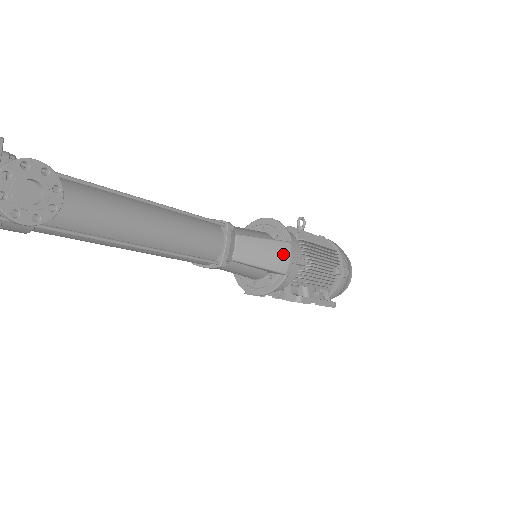
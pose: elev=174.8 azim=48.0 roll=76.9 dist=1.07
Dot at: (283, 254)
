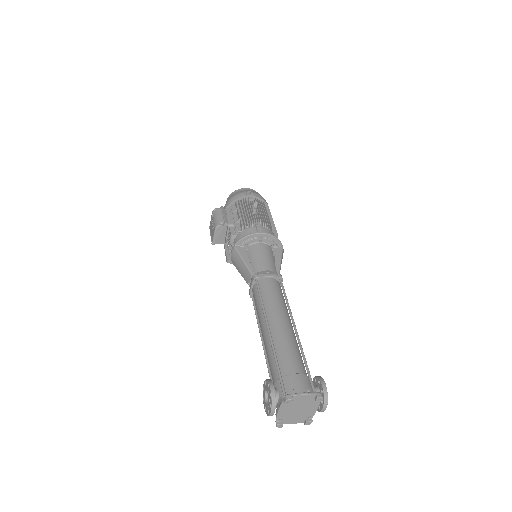
Dot at: occluded
